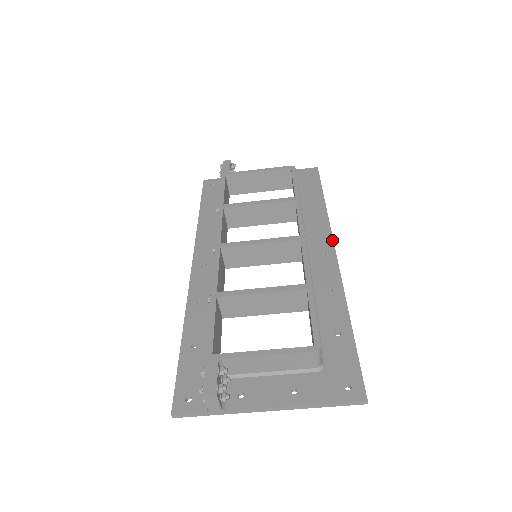
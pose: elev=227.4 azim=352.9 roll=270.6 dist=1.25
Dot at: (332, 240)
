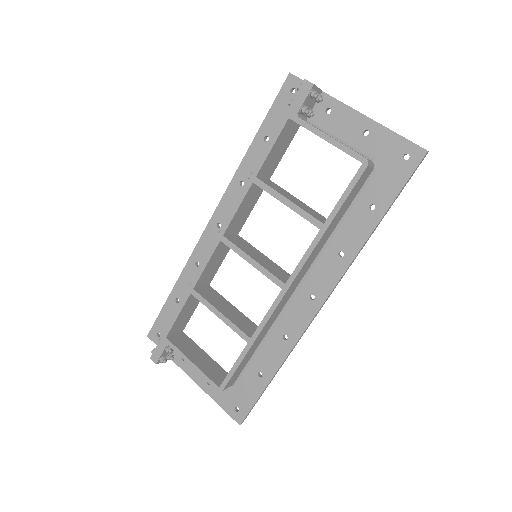
Dot at: (332, 288)
